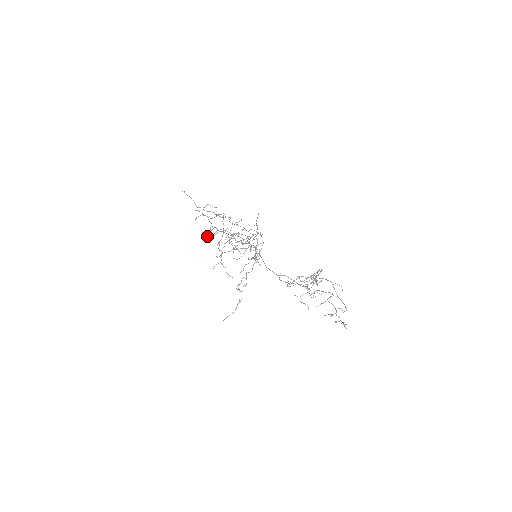
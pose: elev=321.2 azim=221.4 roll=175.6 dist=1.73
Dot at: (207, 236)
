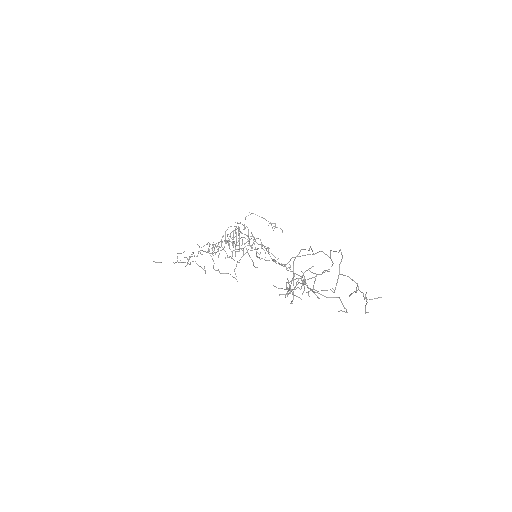
Dot at: occluded
